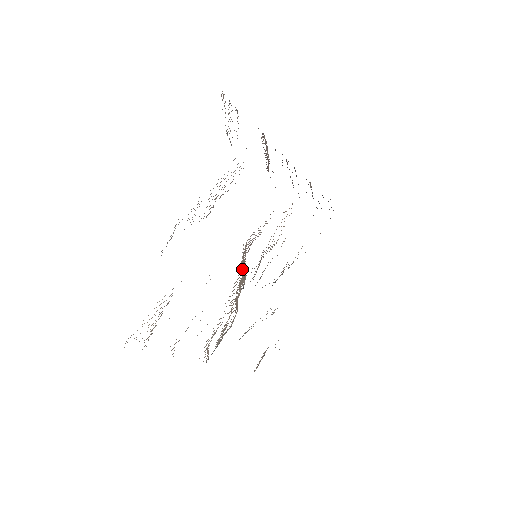
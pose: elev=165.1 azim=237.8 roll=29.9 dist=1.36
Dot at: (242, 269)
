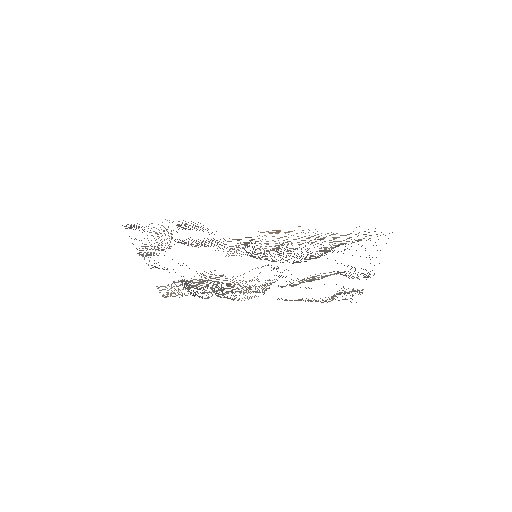
Dot at: occluded
